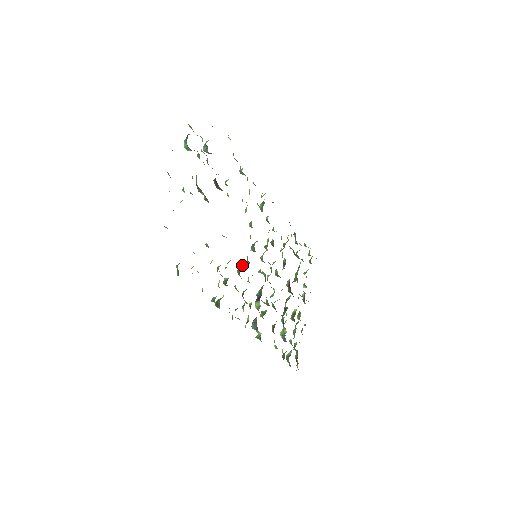
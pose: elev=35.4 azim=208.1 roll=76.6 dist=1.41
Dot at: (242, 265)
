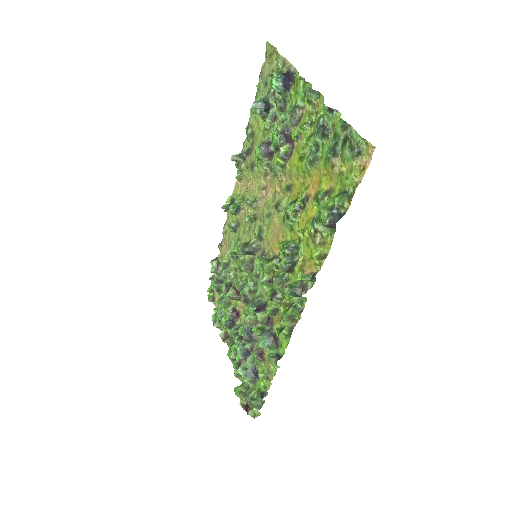
Dot at: occluded
